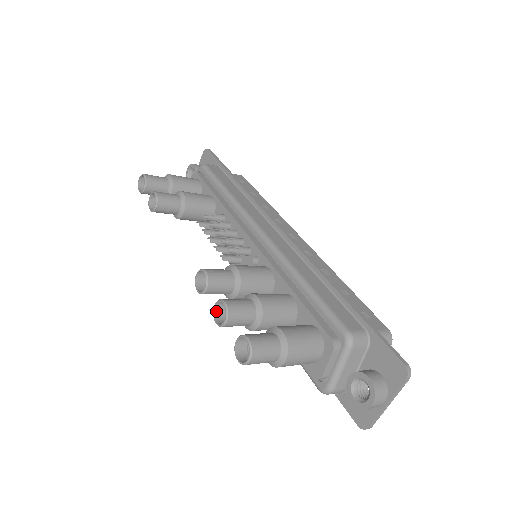
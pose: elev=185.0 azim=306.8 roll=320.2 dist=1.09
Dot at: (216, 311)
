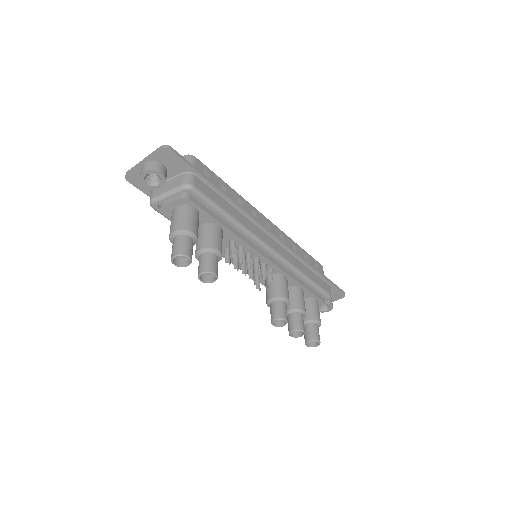
Dot at: (291, 332)
